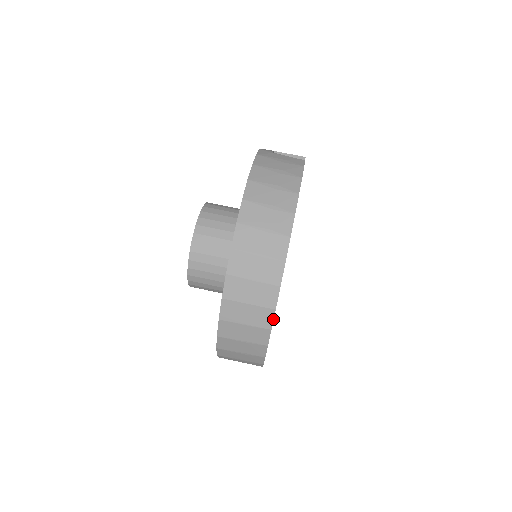
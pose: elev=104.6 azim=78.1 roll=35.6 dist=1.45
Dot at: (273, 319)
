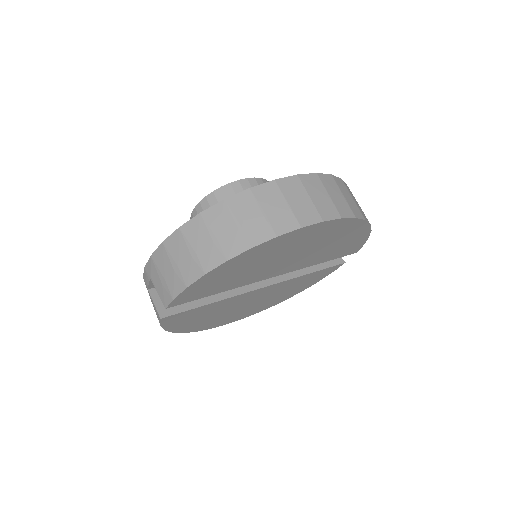
Dot at: (313, 224)
